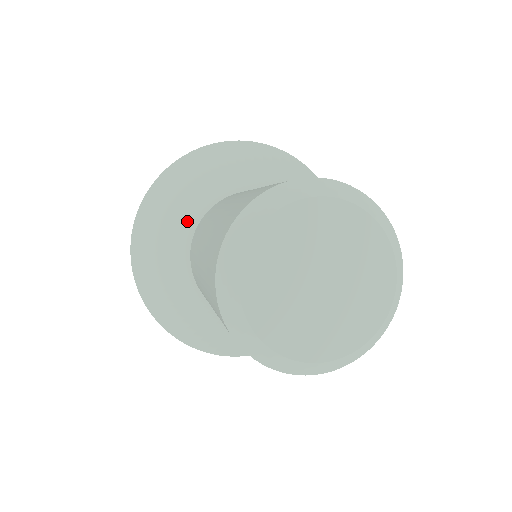
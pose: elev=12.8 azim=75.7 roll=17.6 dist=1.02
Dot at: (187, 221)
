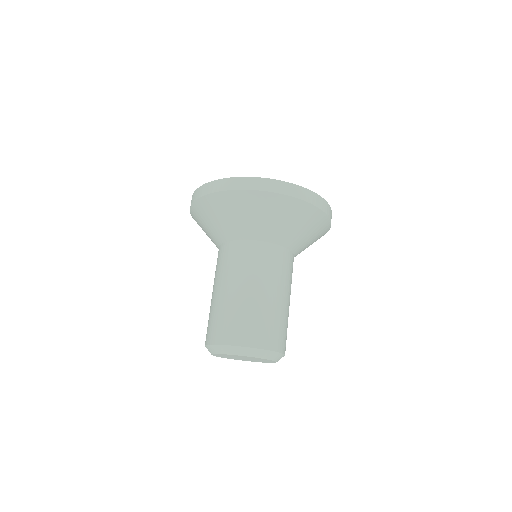
Dot at: occluded
